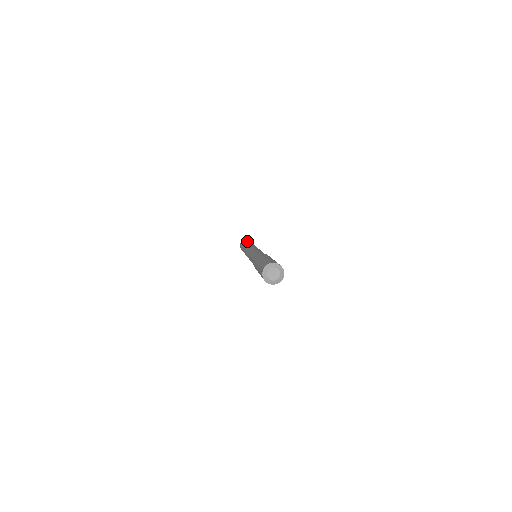
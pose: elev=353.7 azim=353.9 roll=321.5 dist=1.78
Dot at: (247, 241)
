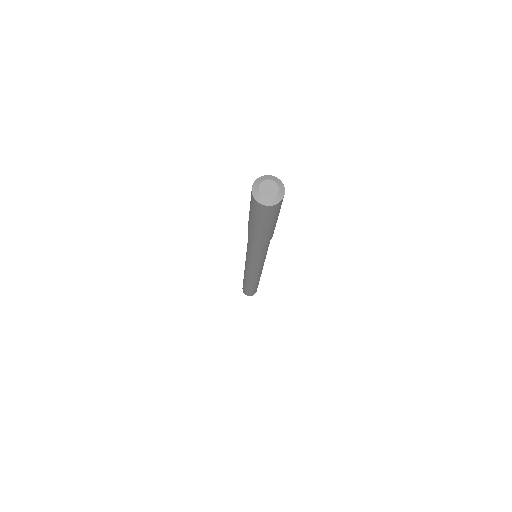
Dot at: occluded
